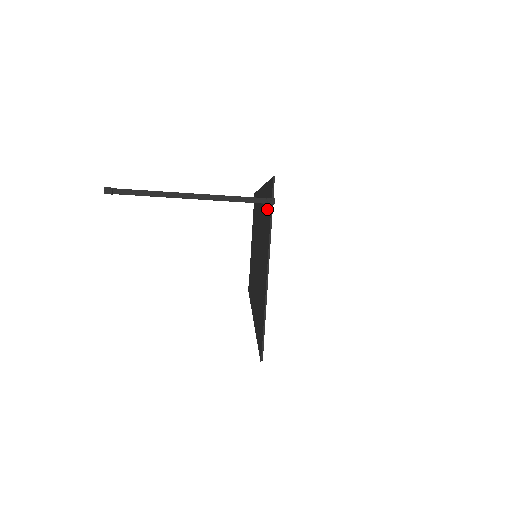
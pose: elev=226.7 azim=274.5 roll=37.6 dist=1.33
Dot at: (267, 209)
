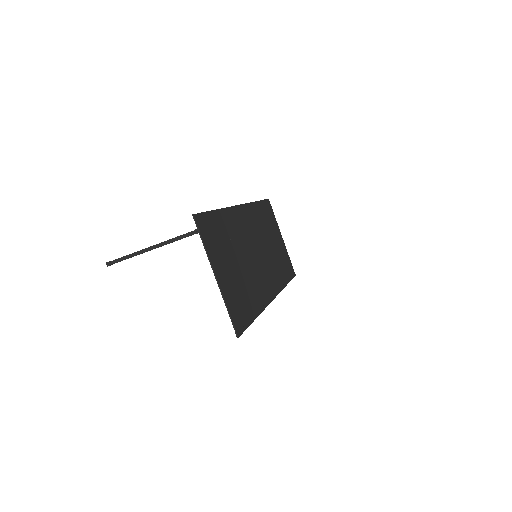
Dot at: (212, 232)
